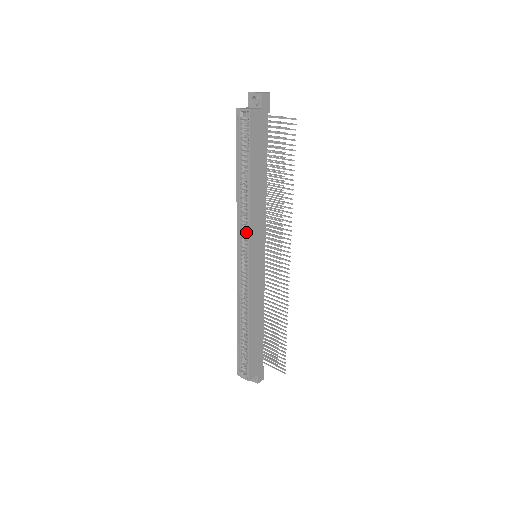
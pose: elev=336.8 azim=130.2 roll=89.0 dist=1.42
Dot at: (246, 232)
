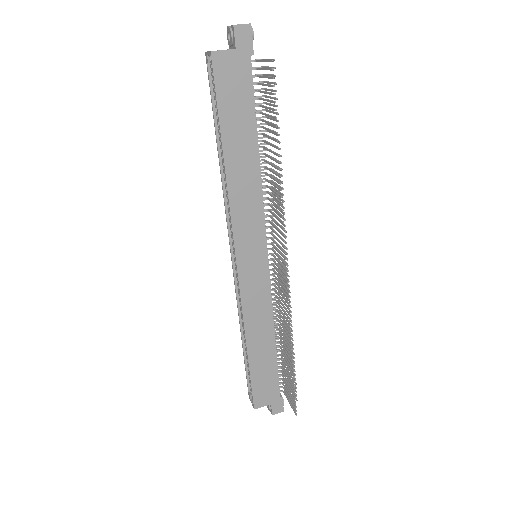
Dot at: occluded
